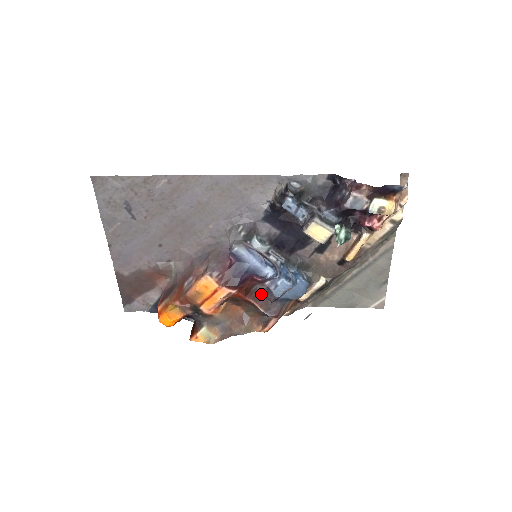
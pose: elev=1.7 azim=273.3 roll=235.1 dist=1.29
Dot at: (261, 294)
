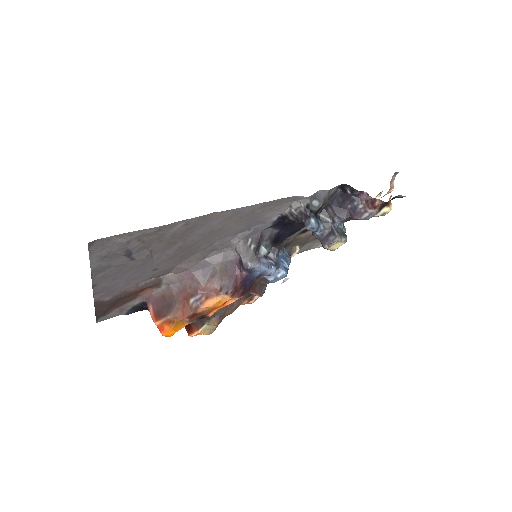
Dot at: (257, 283)
